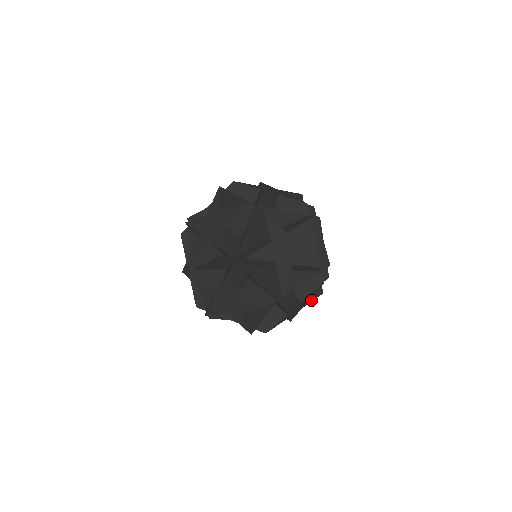
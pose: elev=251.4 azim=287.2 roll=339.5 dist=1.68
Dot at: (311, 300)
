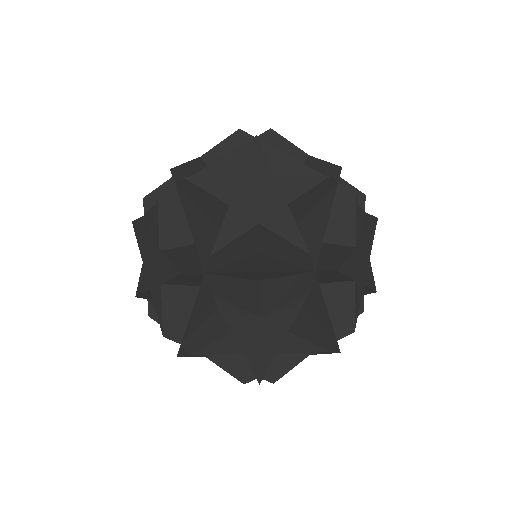
Dot at: (370, 238)
